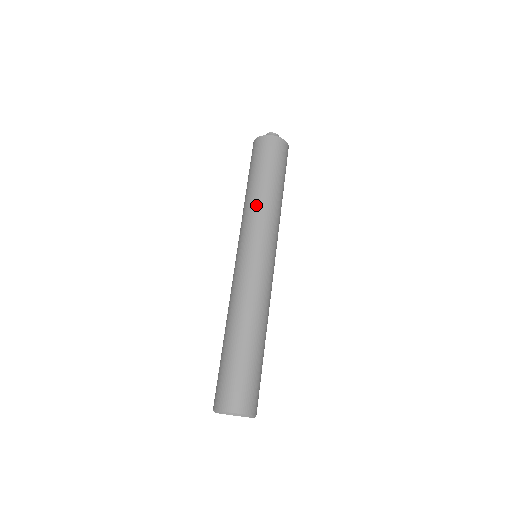
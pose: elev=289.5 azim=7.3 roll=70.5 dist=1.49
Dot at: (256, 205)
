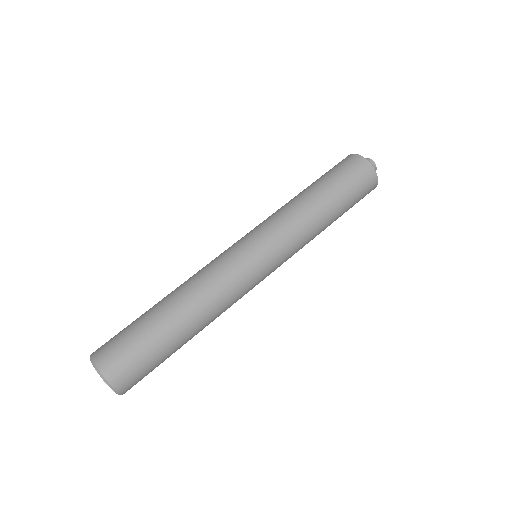
Dot at: (294, 209)
